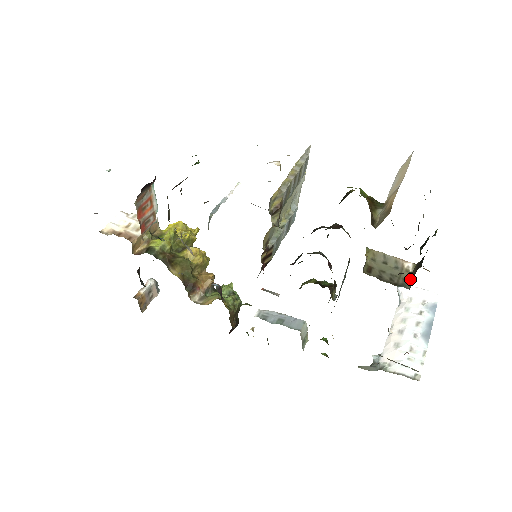
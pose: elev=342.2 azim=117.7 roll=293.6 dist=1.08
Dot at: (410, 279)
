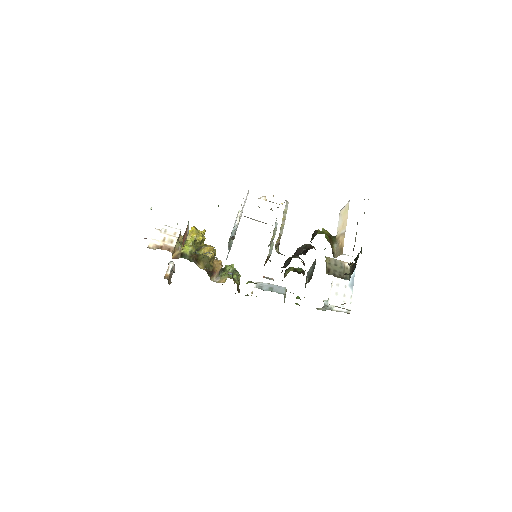
Dot at: (349, 273)
